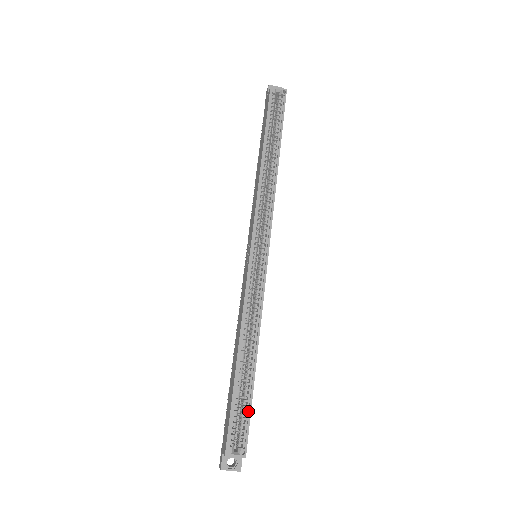
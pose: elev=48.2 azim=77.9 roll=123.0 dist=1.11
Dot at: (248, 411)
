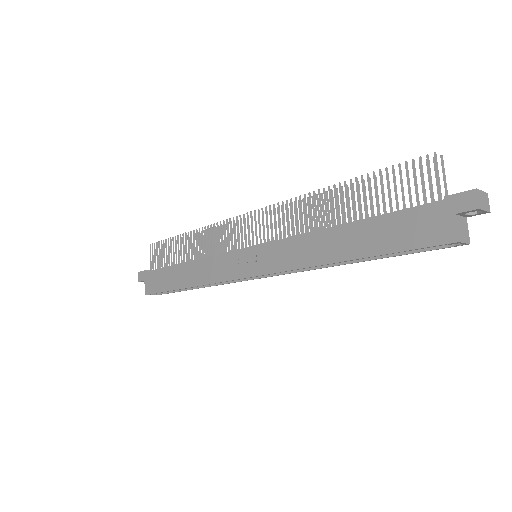
Dot at: (174, 291)
